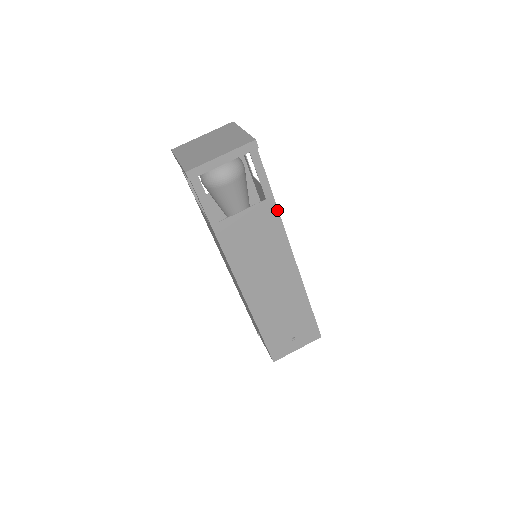
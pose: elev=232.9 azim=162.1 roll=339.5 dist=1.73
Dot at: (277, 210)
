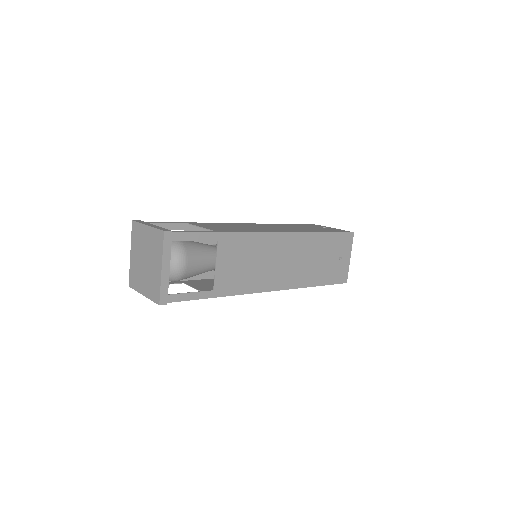
Dot at: occluded
